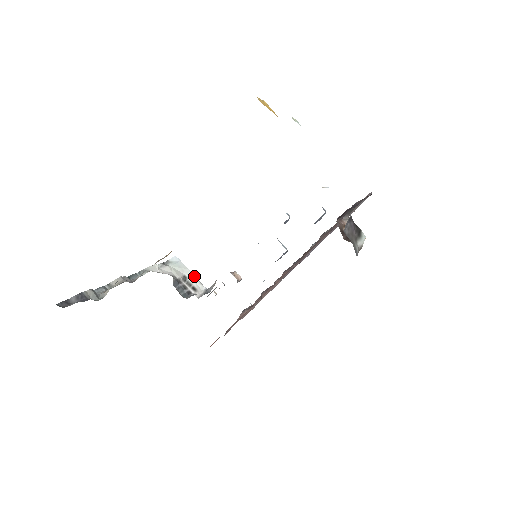
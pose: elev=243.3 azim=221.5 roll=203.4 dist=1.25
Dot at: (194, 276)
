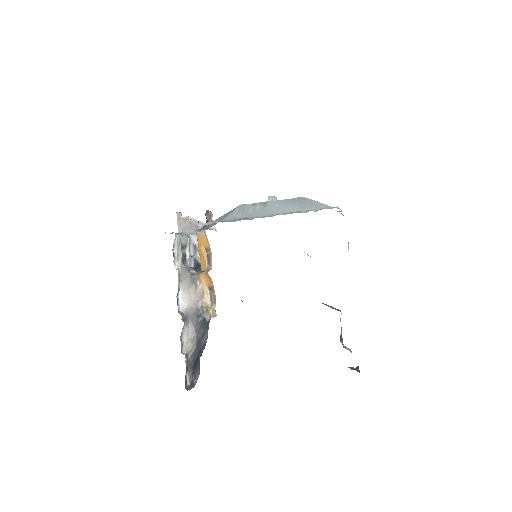
Dot at: (184, 236)
